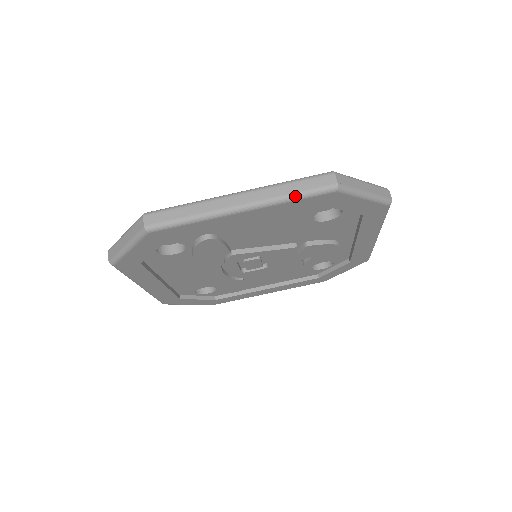
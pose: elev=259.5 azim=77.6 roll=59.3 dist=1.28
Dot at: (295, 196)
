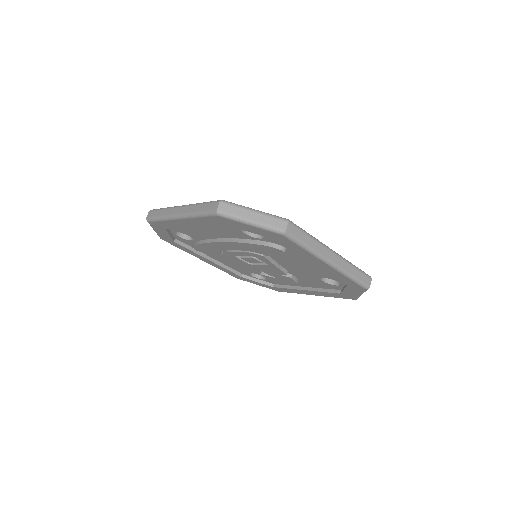
Dot at: (353, 278)
